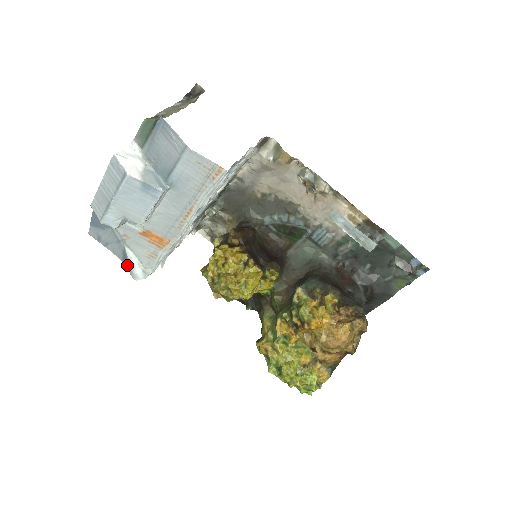
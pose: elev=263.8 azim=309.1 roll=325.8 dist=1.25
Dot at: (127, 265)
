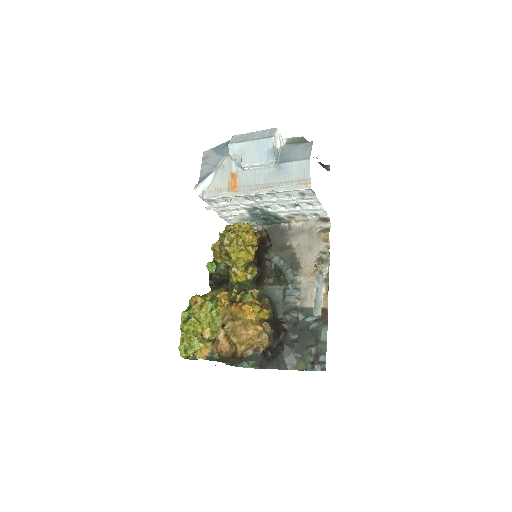
Dot at: occluded
